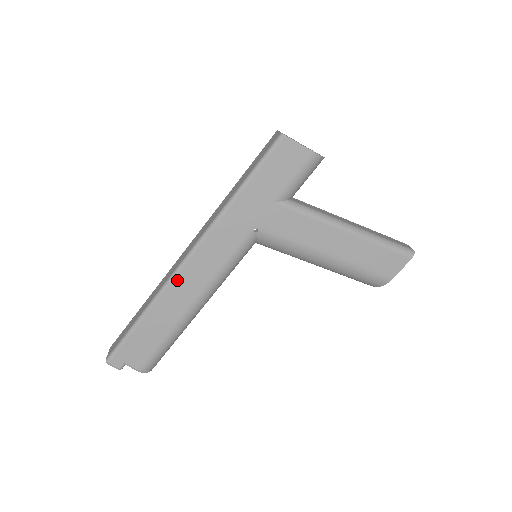
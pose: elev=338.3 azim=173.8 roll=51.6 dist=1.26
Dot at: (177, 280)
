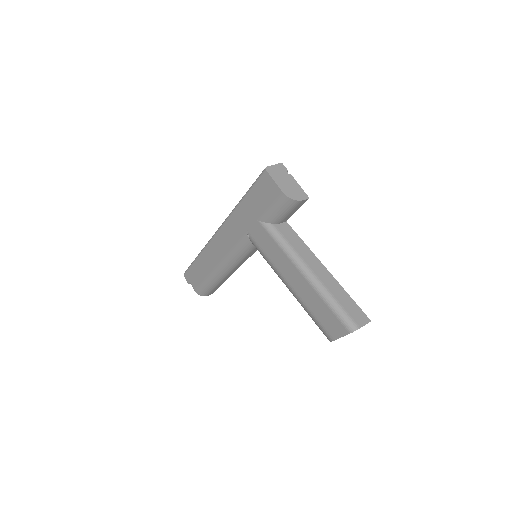
Dot at: (211, 245)
